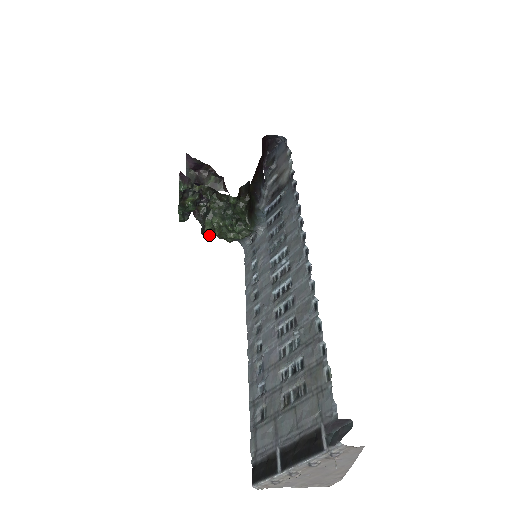
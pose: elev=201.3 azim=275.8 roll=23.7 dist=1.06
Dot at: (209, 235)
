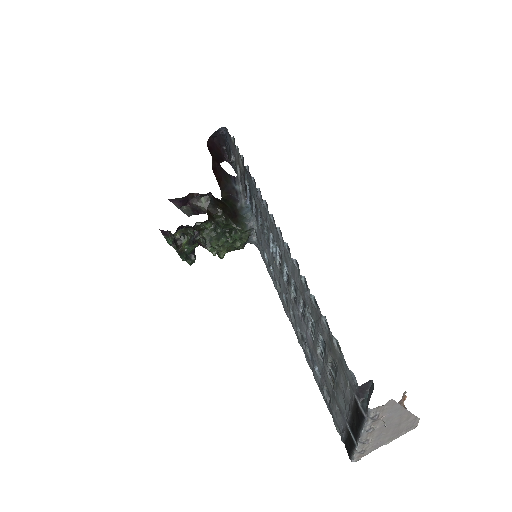
Dot at: (223, 255)
